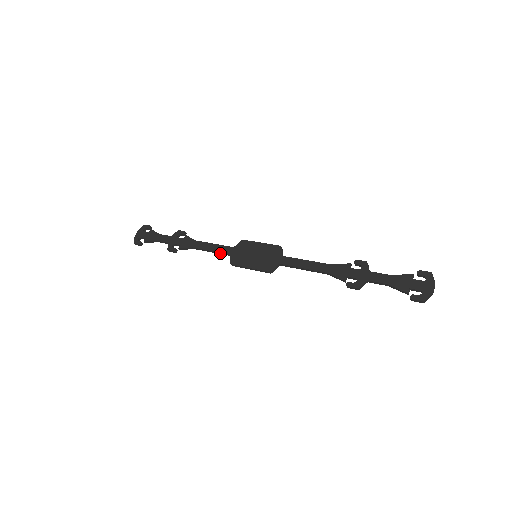
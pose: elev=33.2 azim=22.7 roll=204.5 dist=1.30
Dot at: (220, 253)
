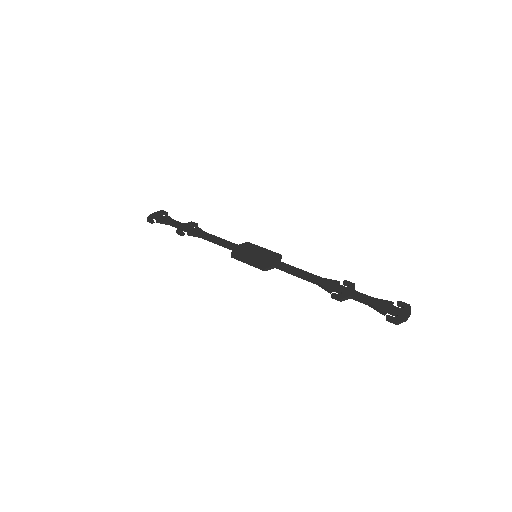
Dot at: (224, 246)
